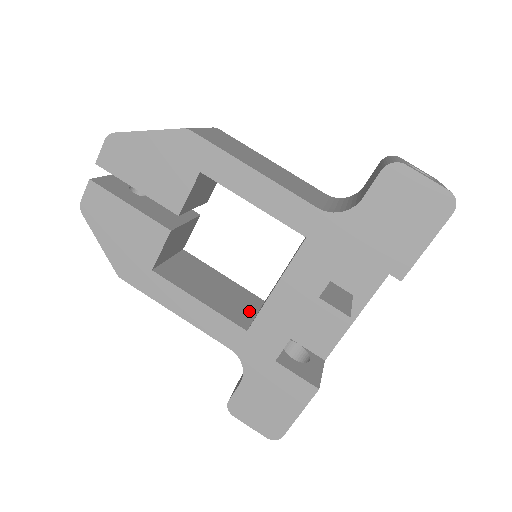
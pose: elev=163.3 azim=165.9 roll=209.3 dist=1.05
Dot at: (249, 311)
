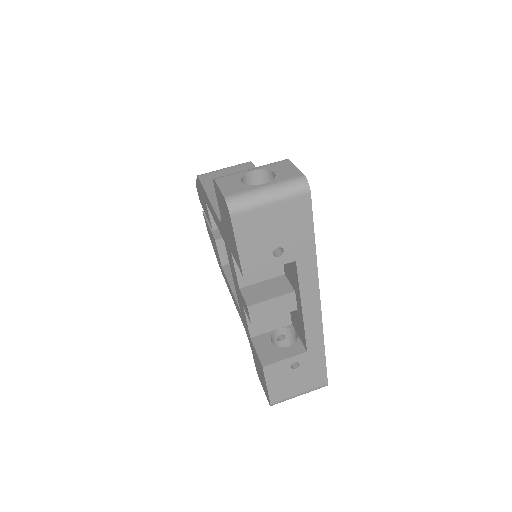
Dot at: occluded
